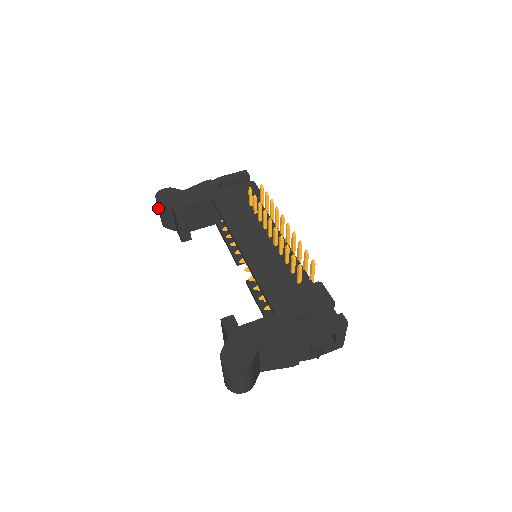
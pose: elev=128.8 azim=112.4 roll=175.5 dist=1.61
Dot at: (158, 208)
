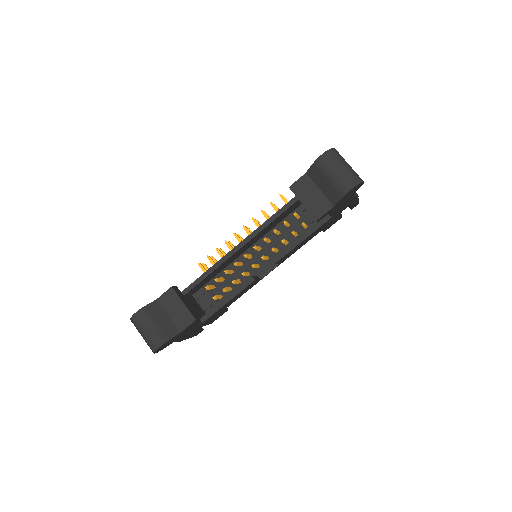
Dot at: (144, 323)
